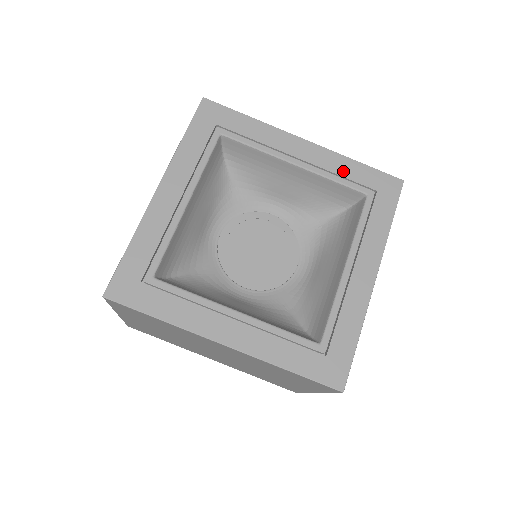
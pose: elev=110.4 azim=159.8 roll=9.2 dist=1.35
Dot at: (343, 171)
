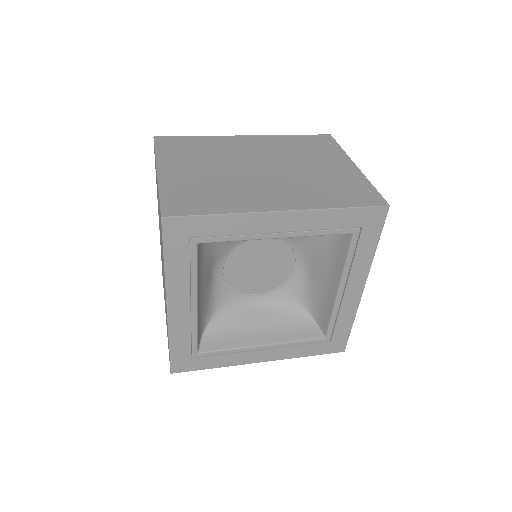
Dot at: (327, 224)
